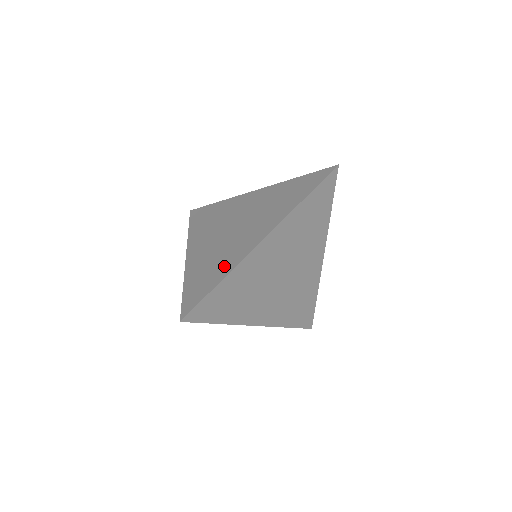
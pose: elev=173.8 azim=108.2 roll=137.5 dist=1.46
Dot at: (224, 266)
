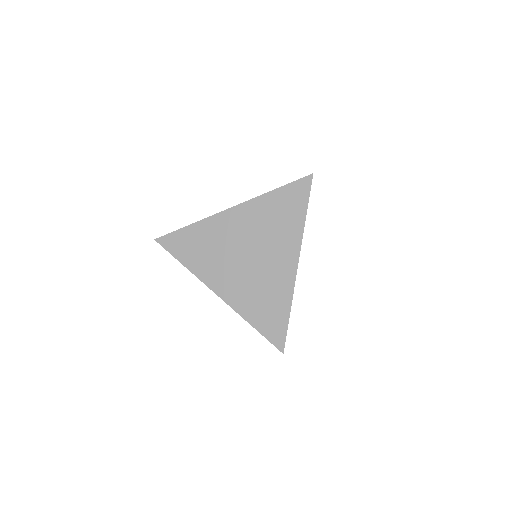
Dot at: (280, 298)
